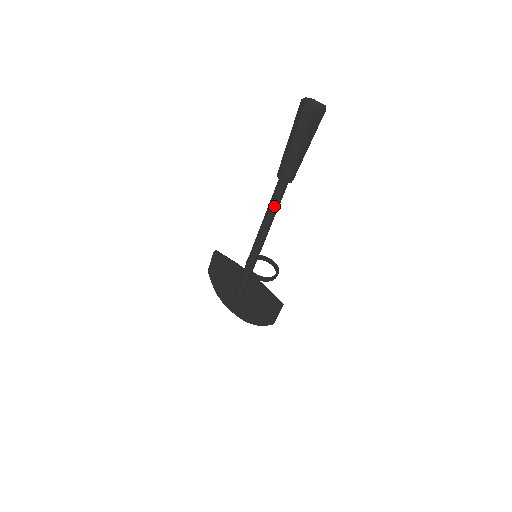
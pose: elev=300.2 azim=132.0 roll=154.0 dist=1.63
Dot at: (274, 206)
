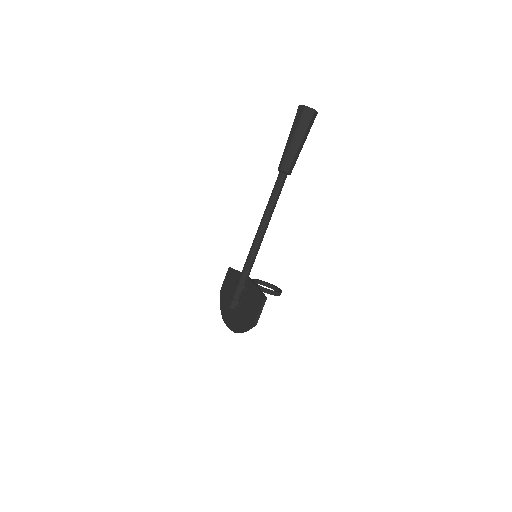
Dot at: (273, 196)
